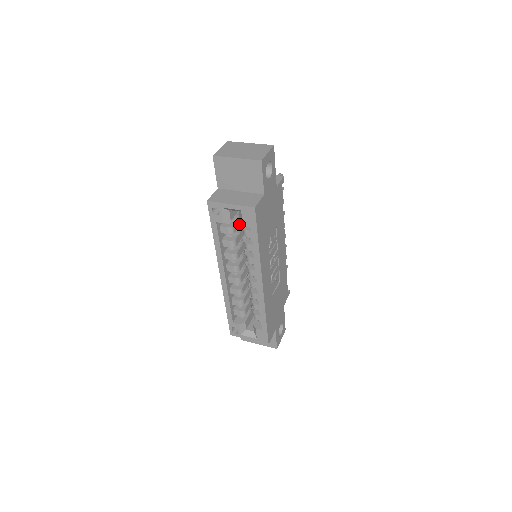
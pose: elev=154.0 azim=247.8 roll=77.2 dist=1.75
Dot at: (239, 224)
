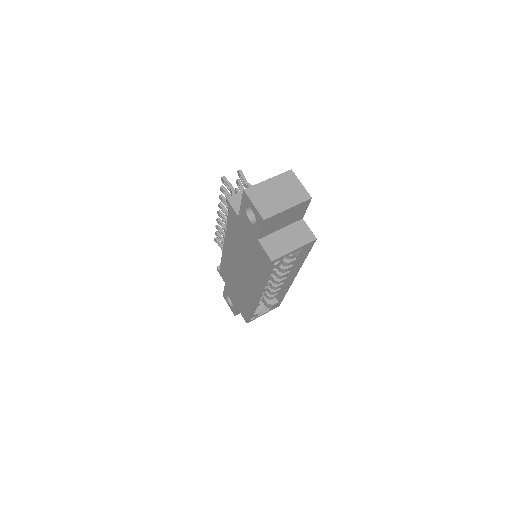
Dot at: occluded
